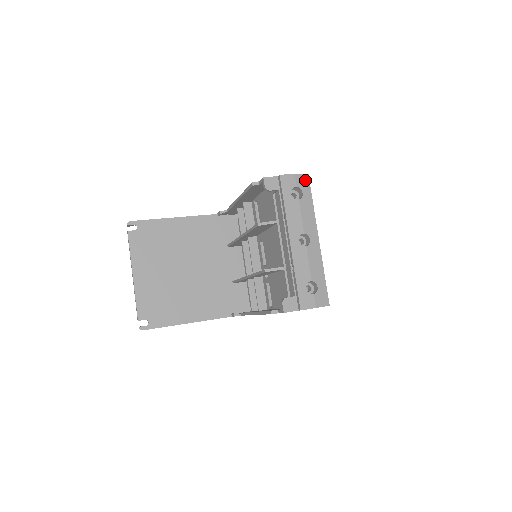
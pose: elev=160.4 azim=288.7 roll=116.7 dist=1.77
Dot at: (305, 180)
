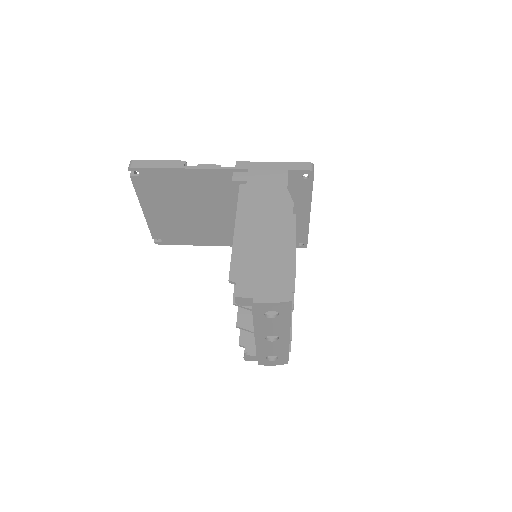
Dot at: (286, 305)
